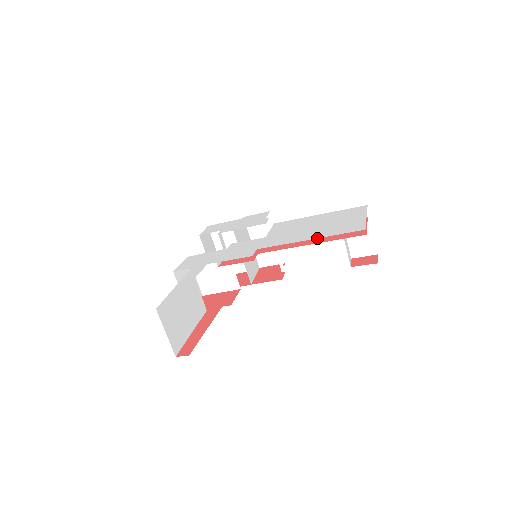
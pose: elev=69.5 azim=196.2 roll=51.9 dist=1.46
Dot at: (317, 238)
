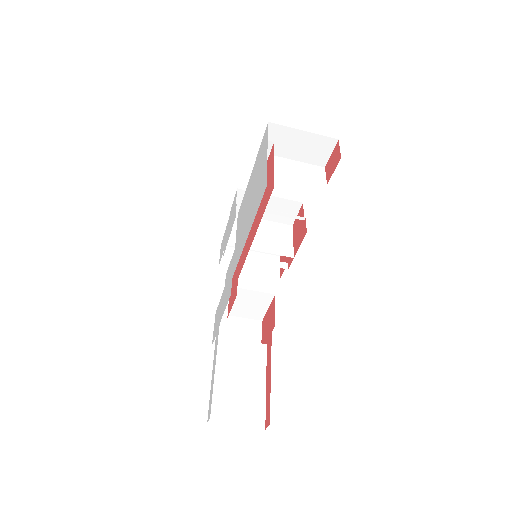
Dot at: (255, 222)
